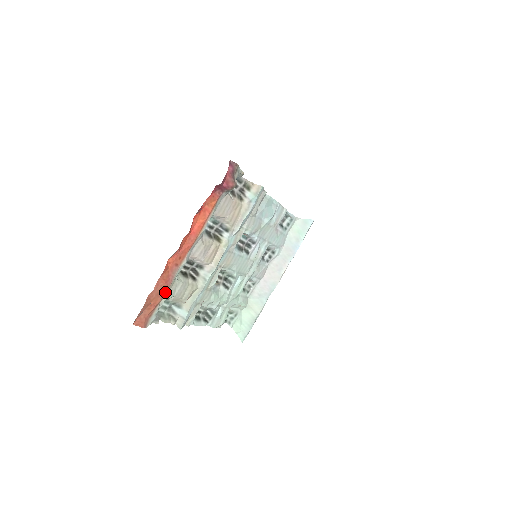
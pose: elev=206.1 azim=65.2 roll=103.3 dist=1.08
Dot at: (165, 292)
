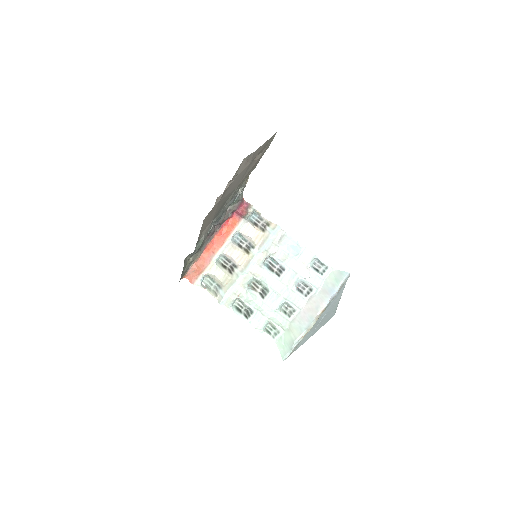
Dot at: (206, 267)
